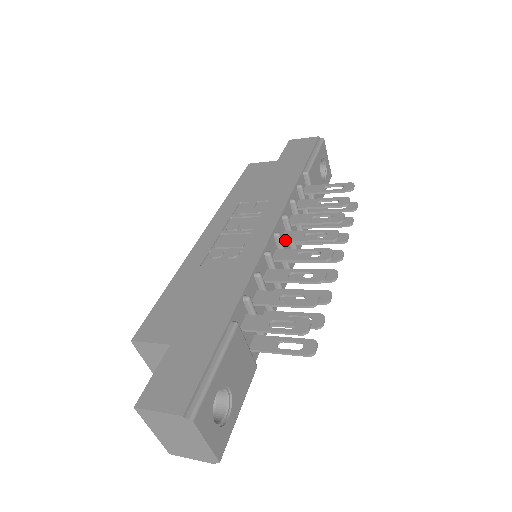
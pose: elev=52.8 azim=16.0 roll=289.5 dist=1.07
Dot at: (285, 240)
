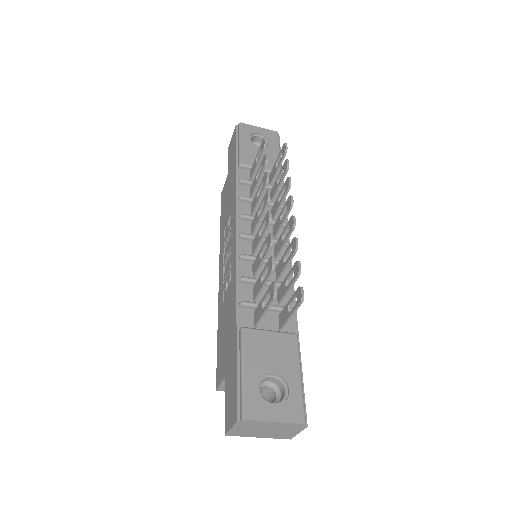
Dot at: (253, 231)
